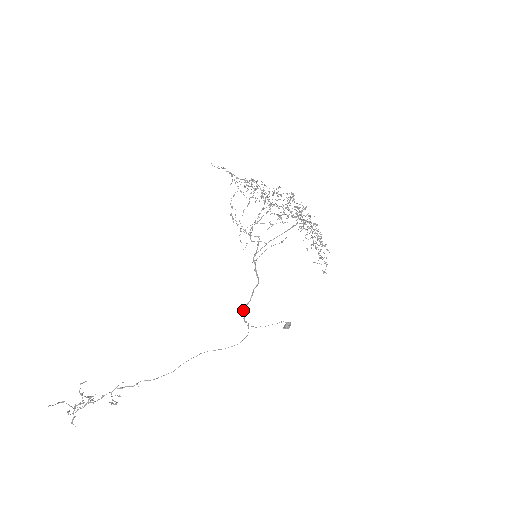
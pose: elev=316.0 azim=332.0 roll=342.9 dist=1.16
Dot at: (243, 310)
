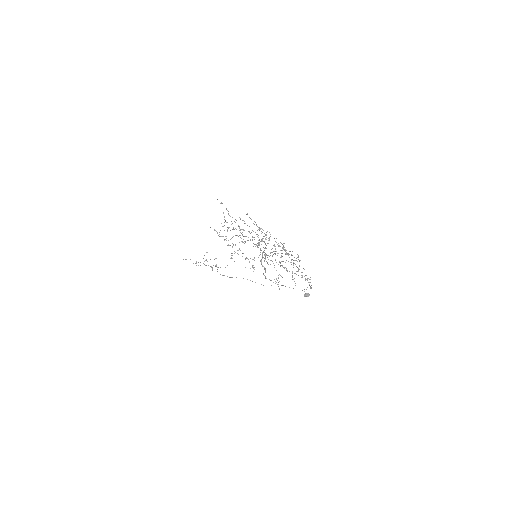
Dot at: (263, 274)
